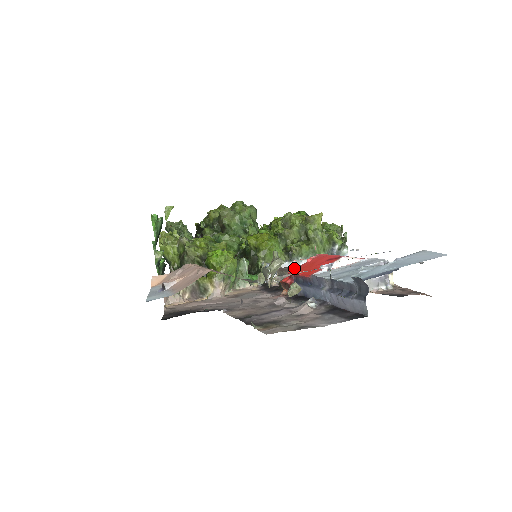
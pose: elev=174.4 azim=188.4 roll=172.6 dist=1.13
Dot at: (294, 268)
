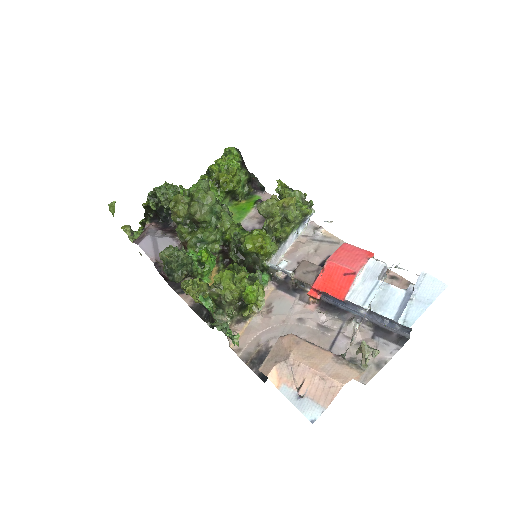
Dot at: (310, 276)
